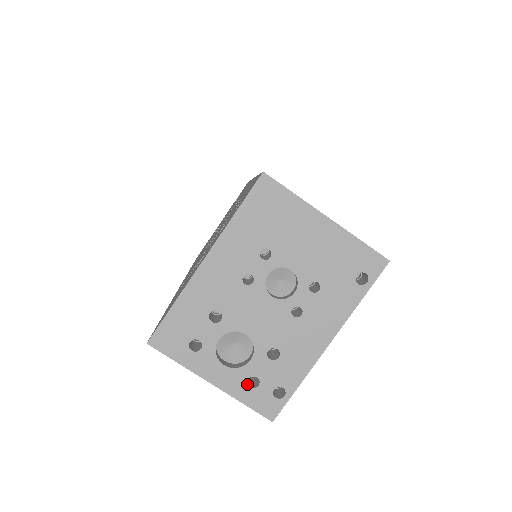
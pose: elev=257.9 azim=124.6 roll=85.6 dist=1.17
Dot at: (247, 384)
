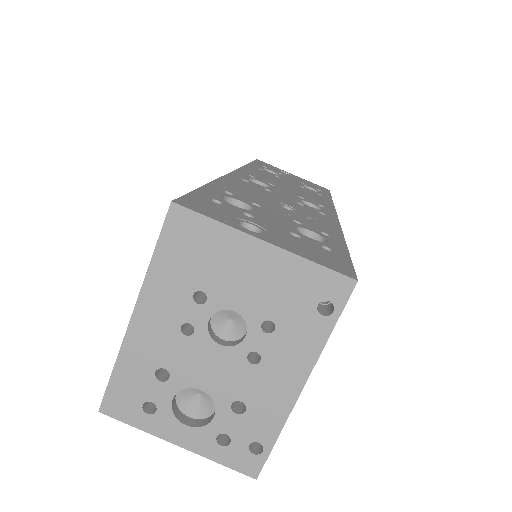
Dot at: (217, 442)
